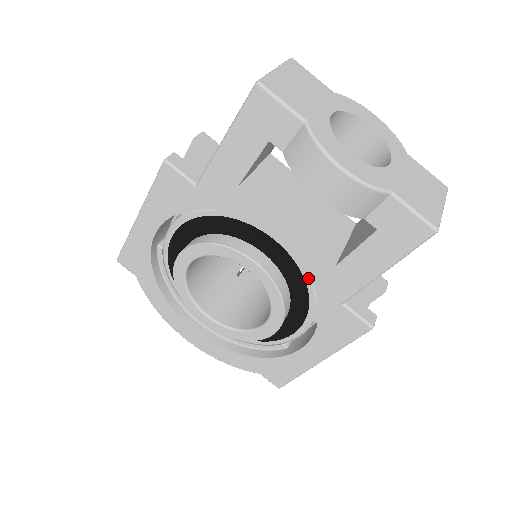
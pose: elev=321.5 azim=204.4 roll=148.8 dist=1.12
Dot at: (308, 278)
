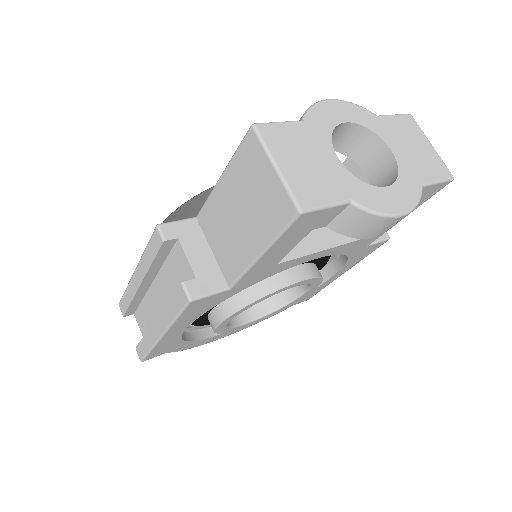
Dot at: occluded
